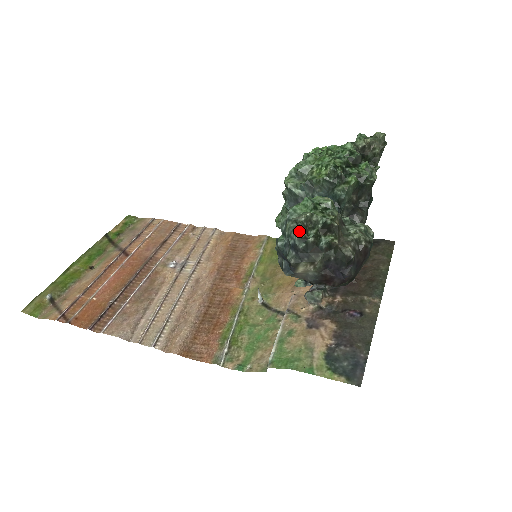
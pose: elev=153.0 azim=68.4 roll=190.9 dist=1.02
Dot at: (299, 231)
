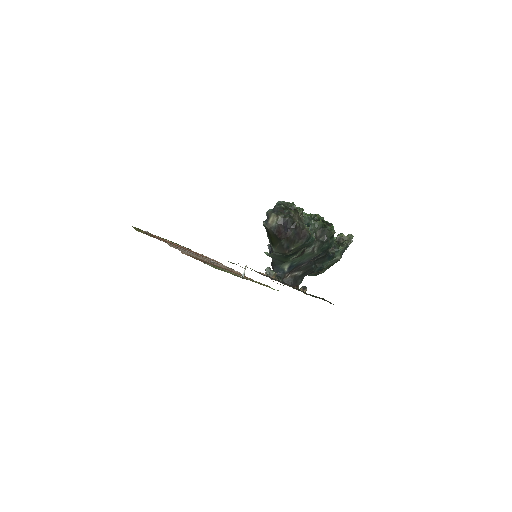
Dot at: (280, 202)
